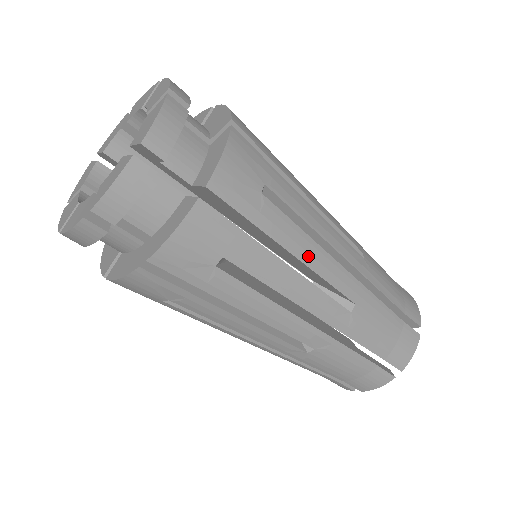
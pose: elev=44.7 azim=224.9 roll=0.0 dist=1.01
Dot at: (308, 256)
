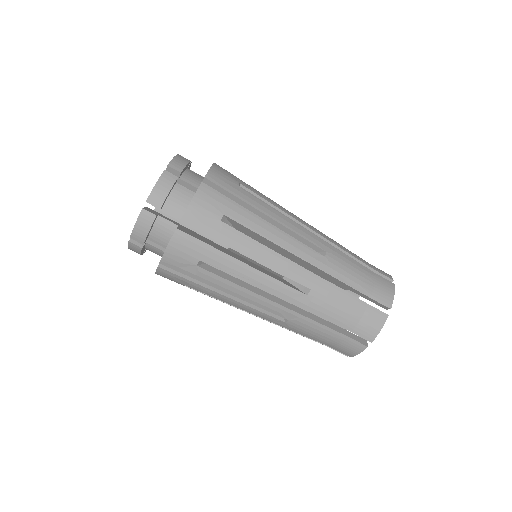
Dot at: (262, 257)
